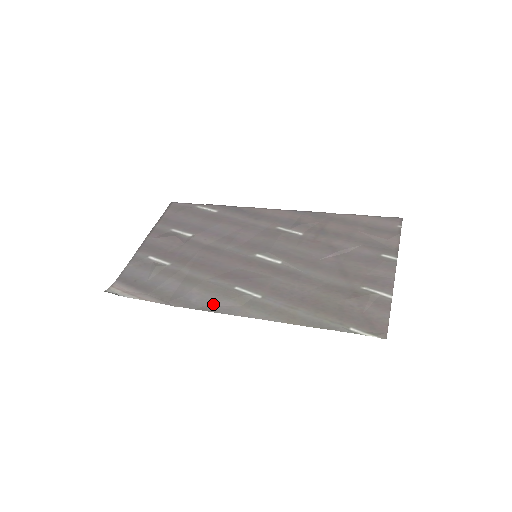
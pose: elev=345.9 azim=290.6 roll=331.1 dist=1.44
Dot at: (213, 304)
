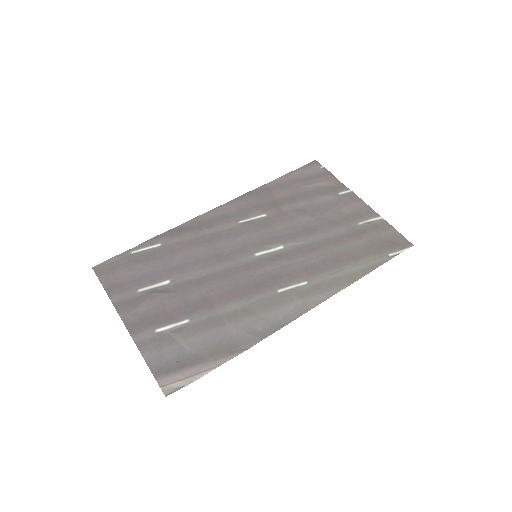
Dot at: (280, 318)
